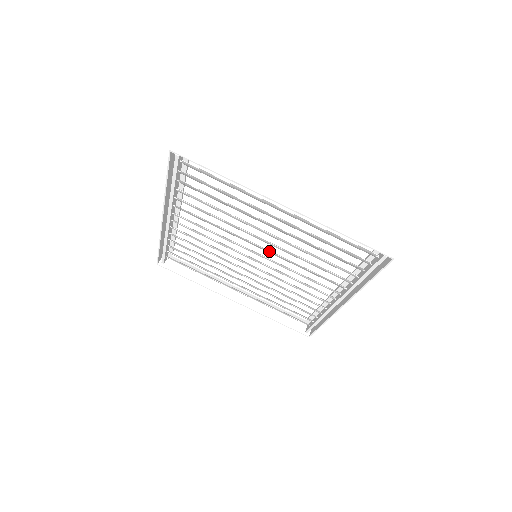
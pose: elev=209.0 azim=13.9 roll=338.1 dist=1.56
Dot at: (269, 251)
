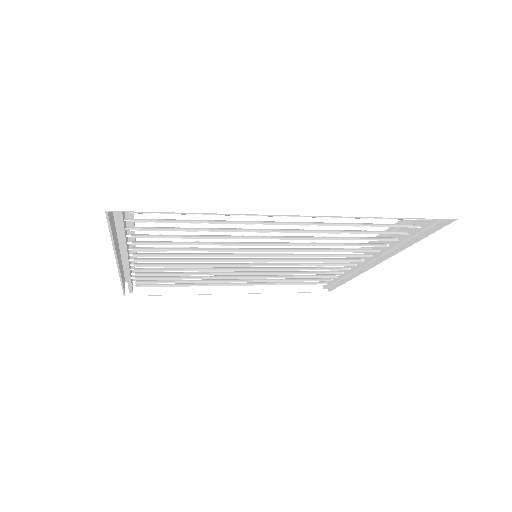
Dot at: (276, 251)
